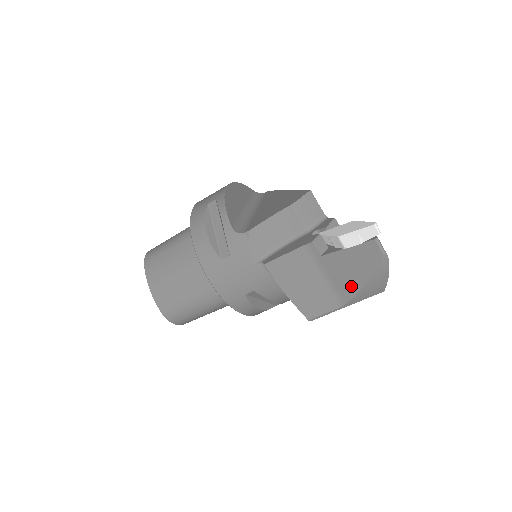
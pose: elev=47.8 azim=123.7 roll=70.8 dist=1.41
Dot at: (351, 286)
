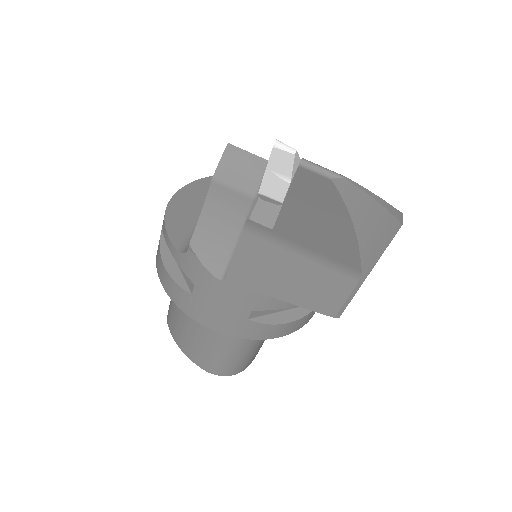
Dot at: (342, 247)
